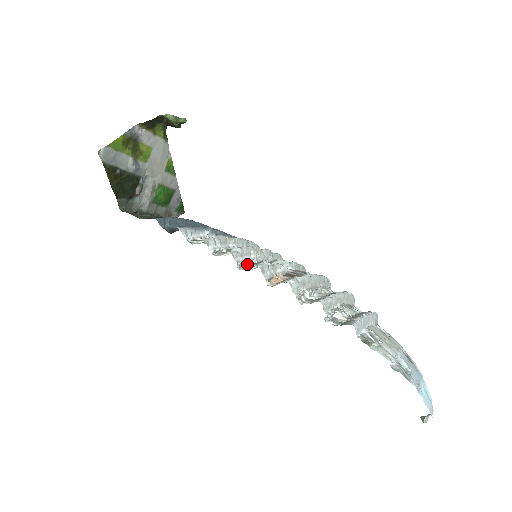
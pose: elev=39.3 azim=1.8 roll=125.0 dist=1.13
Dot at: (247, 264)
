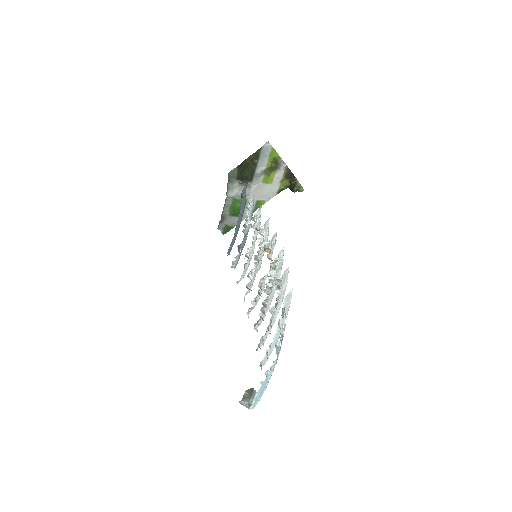
Dot at: (263, 236)
